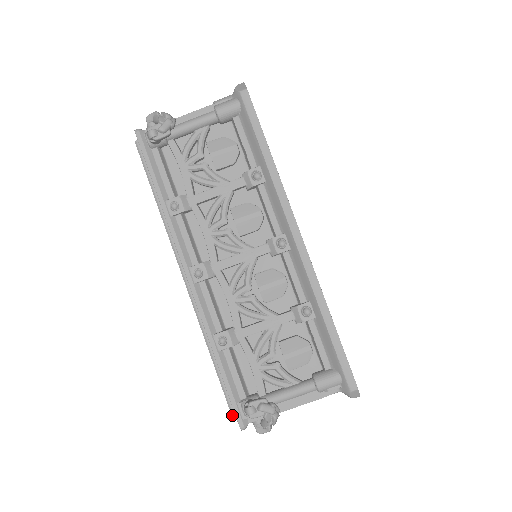
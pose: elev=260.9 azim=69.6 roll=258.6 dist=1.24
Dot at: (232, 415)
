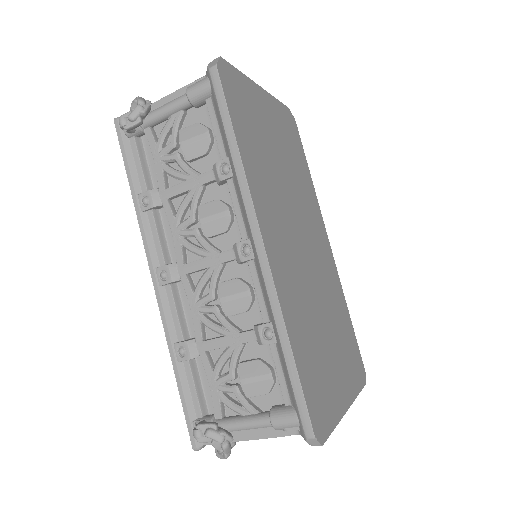
Dot at: occluded
